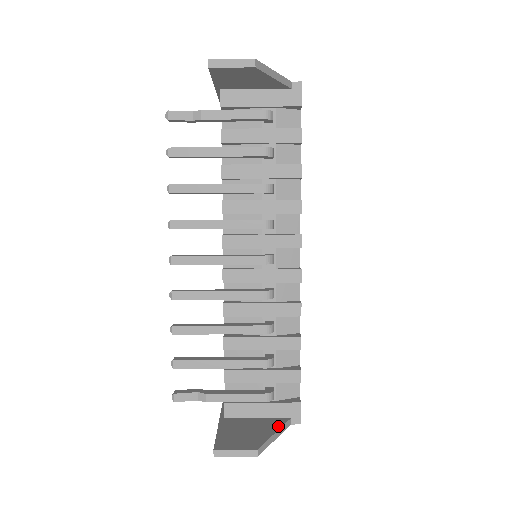
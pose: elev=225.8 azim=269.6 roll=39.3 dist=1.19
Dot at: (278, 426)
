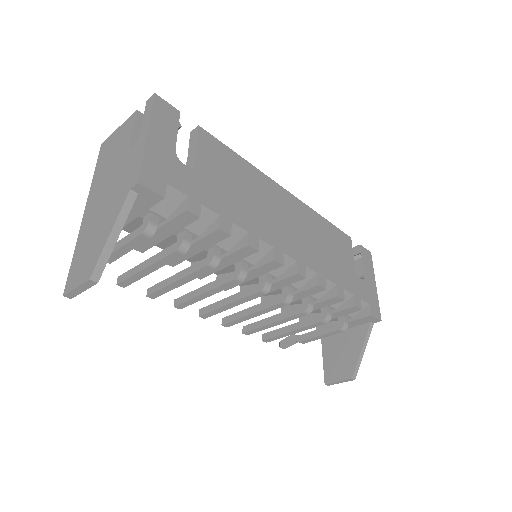
Dot at: (362, 339)
